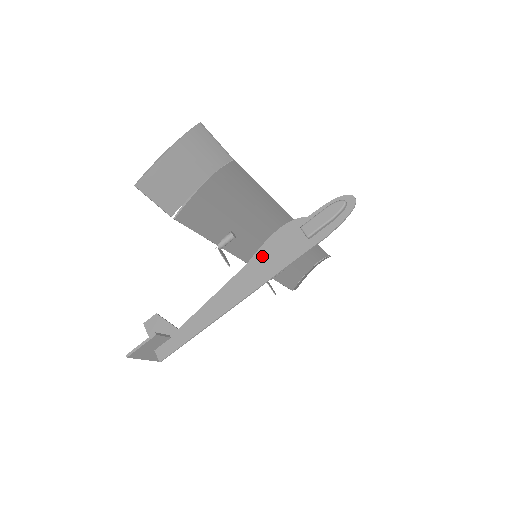
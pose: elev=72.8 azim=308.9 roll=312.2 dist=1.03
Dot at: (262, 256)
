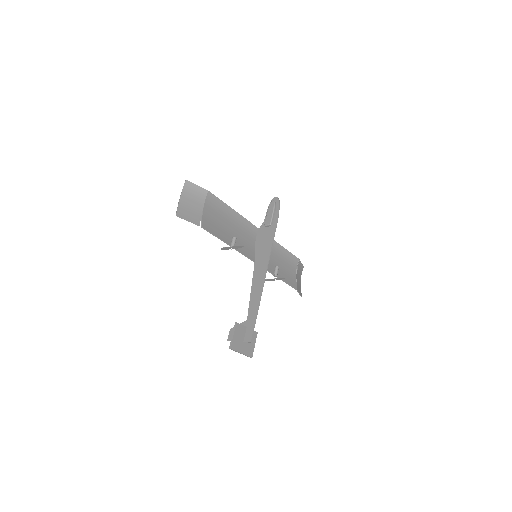
Dot at: (258, 252)
